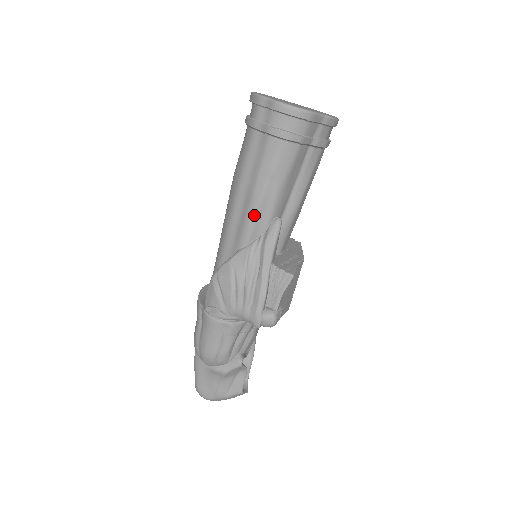
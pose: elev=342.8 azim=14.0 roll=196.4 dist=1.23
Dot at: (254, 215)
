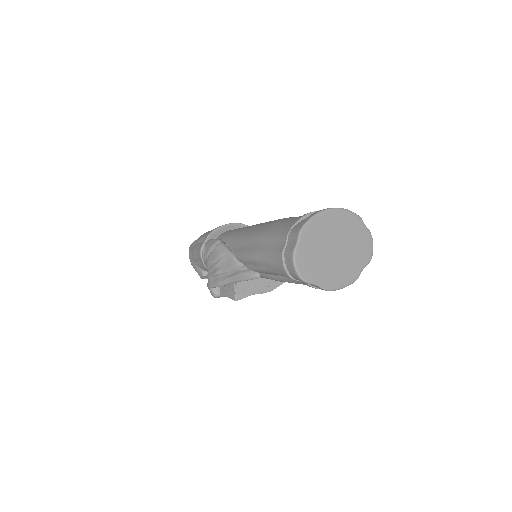
Dot at: (248, 259)
